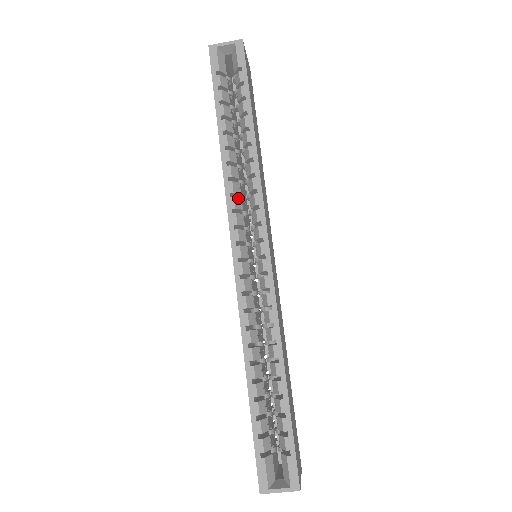
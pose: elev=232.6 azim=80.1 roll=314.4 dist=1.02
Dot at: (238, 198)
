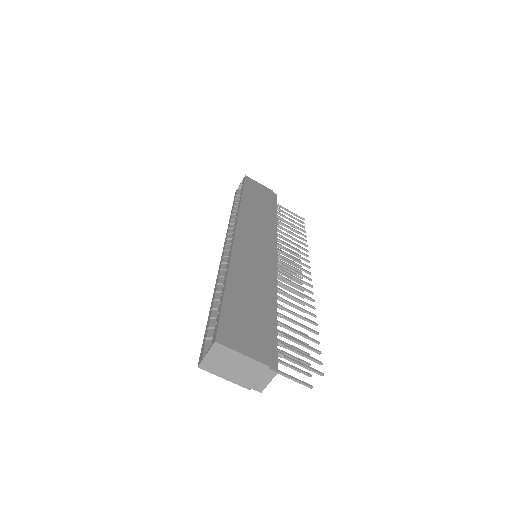
Dot at: occluded
